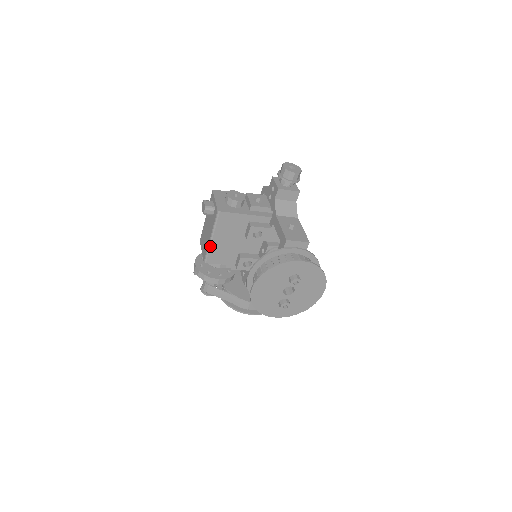
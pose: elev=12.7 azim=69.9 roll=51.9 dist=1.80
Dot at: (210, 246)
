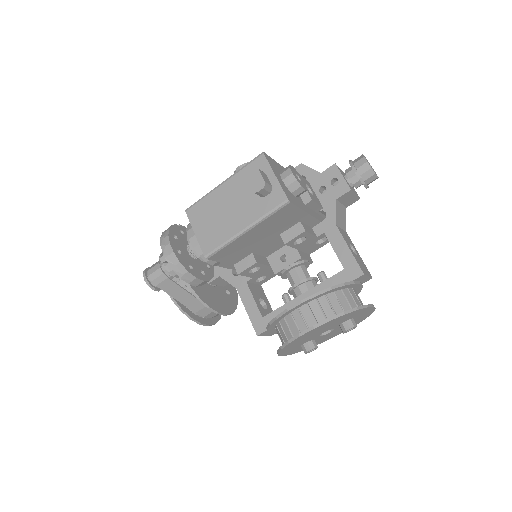
Dot at: (234, 240)
